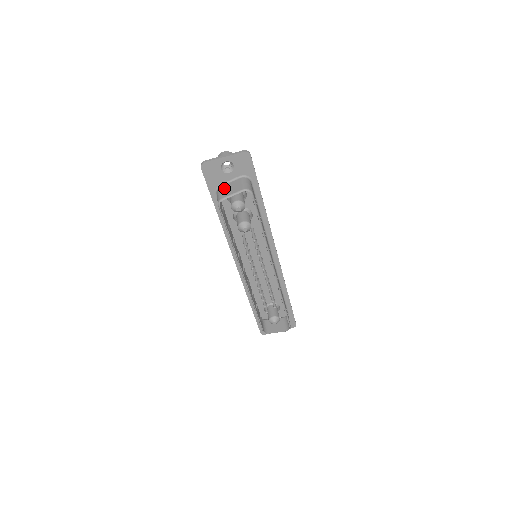
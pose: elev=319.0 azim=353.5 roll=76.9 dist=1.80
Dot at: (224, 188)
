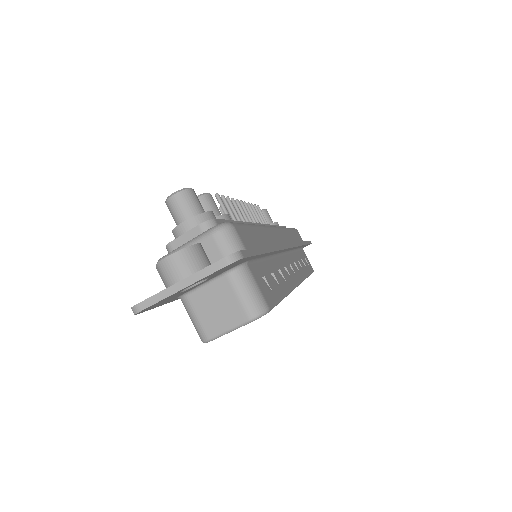
Dot at: (198, 305)
